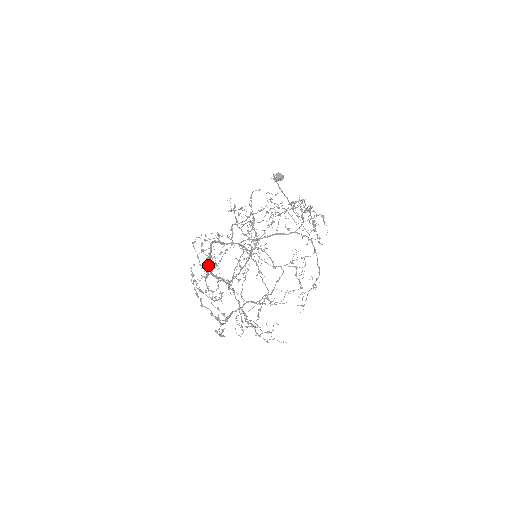
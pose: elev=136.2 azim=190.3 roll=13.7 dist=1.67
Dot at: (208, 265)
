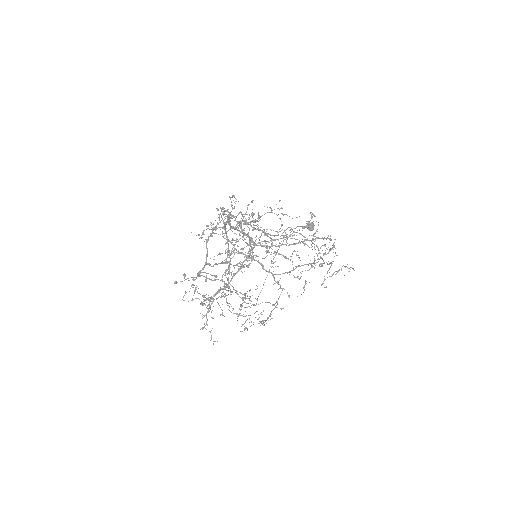
Dot at: (260, 216)
